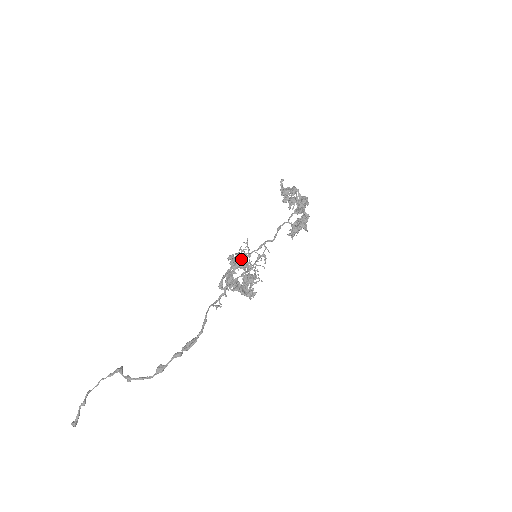
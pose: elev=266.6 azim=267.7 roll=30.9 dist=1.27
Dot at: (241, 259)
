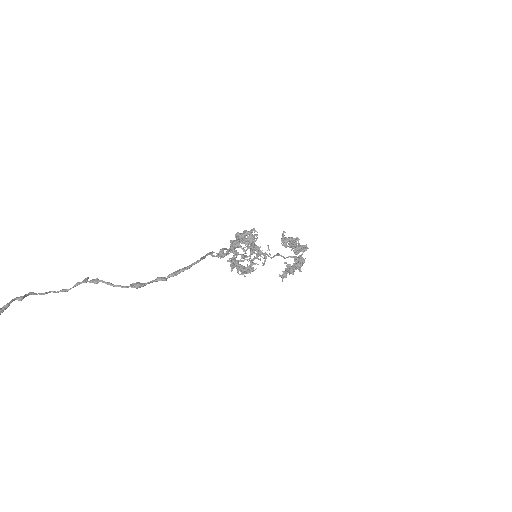
Dot at: (251, 231)
